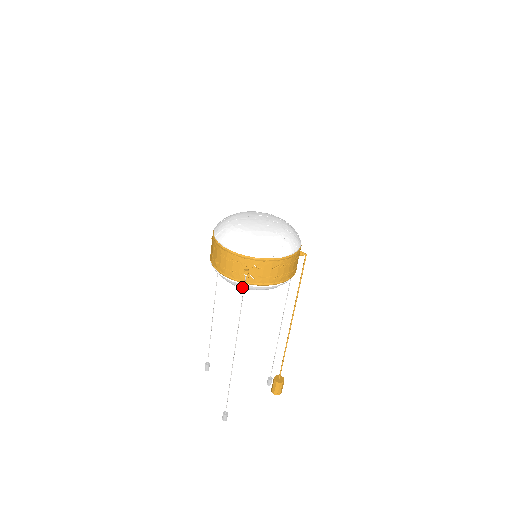
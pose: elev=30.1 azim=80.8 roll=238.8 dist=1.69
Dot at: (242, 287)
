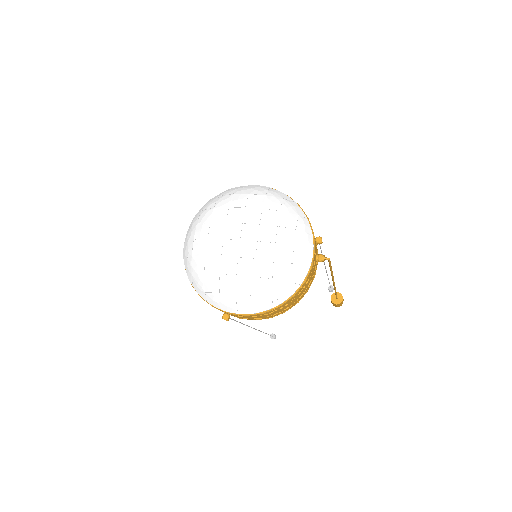
Dot at: occluded
